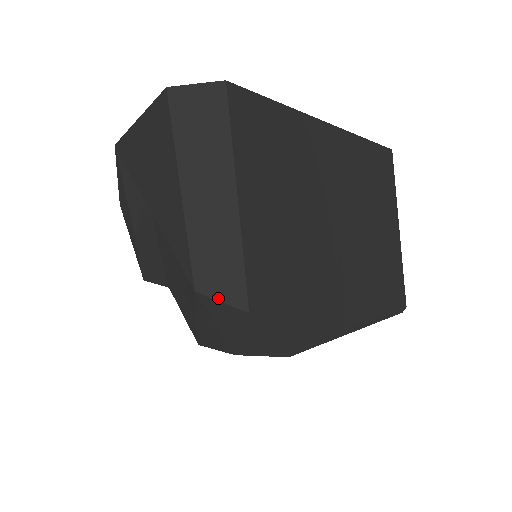
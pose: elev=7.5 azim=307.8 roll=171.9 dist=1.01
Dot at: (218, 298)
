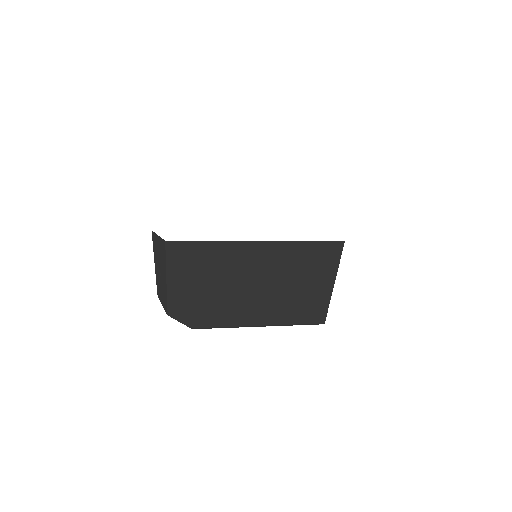
Dot at: (162, 304)
